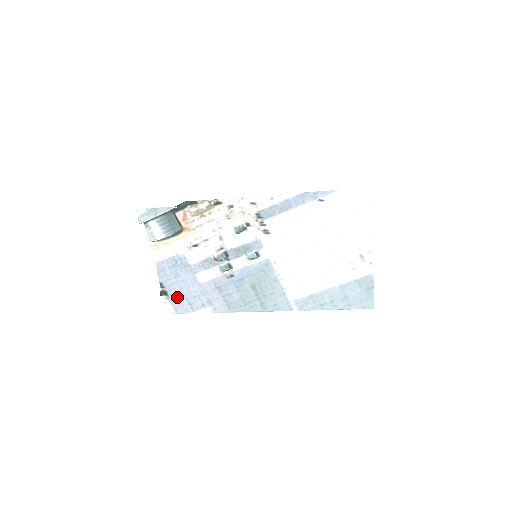
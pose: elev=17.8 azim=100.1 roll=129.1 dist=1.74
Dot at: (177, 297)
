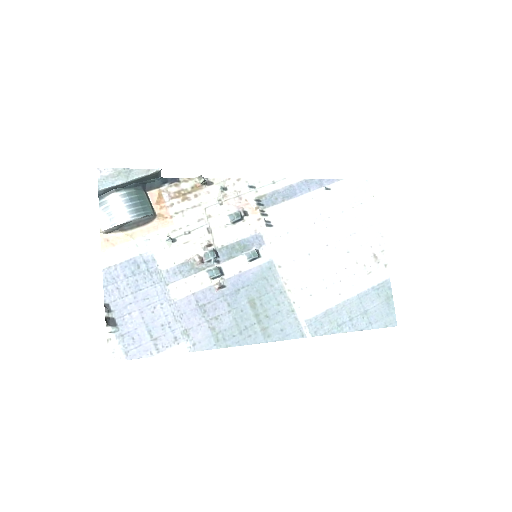
Dot at: (132, 328)
